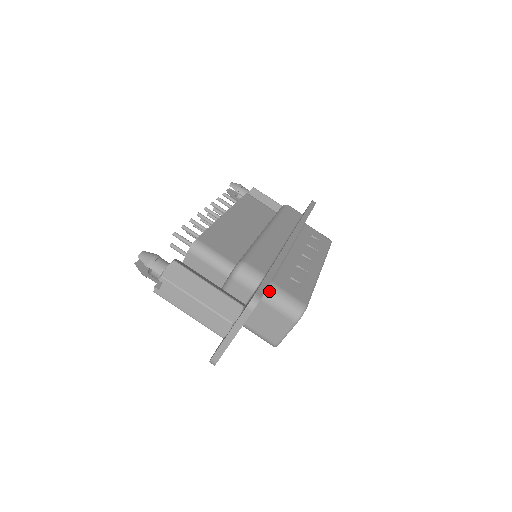
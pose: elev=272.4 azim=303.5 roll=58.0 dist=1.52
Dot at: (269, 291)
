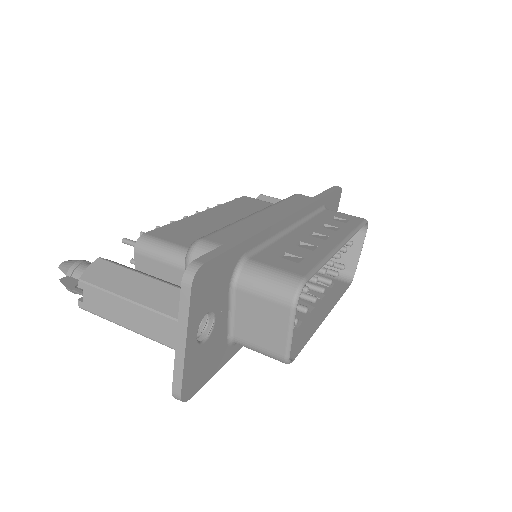
Dot at: (242, 270)
